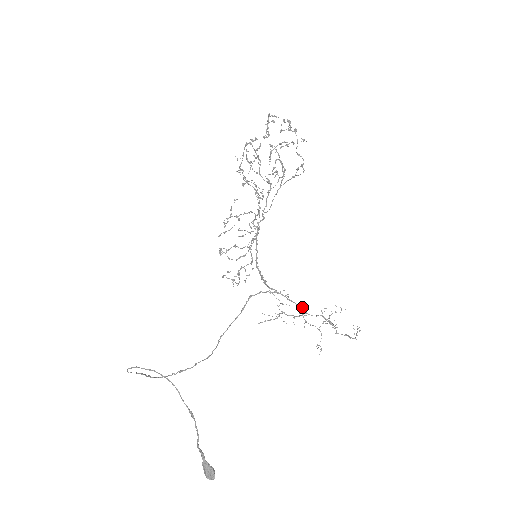
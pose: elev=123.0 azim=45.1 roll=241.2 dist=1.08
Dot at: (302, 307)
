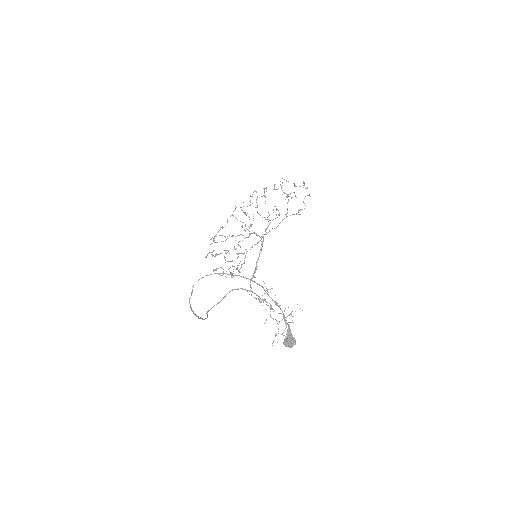
Dot at: occluded
